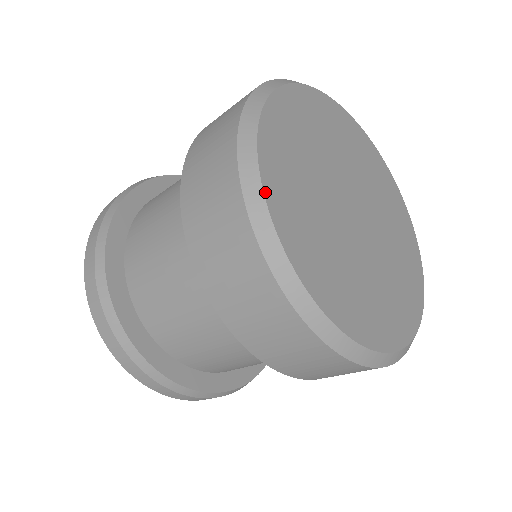
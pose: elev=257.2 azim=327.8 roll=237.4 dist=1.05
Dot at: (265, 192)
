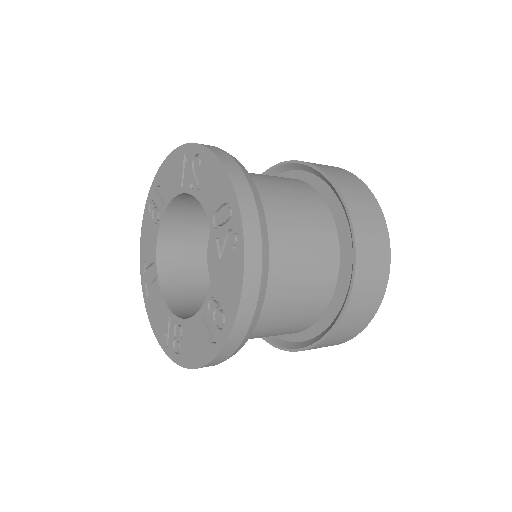
Dot at: occluded
